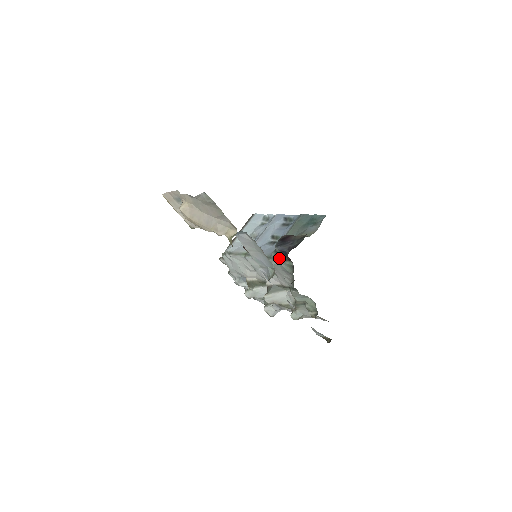
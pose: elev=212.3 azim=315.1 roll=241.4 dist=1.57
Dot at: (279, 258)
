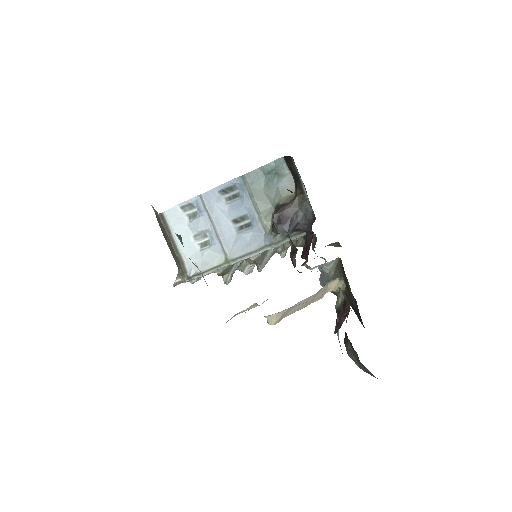
Dot at: (286, 238)
